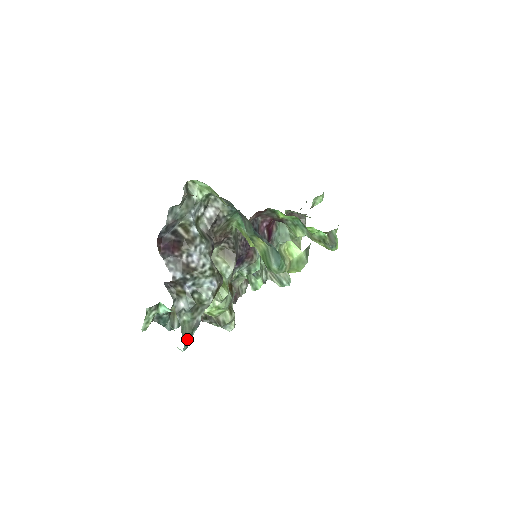
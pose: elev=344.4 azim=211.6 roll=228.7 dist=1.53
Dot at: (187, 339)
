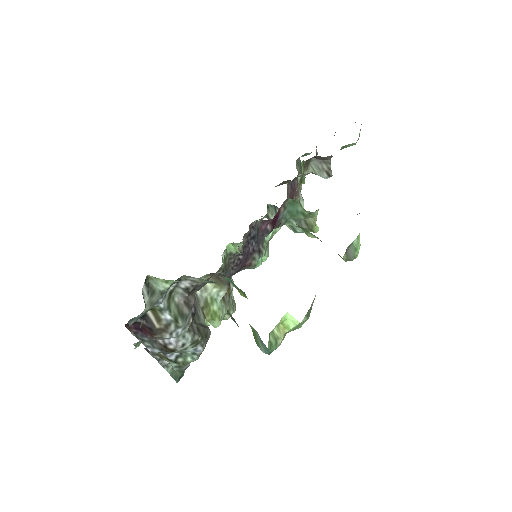
Dot at: (179, 378)
